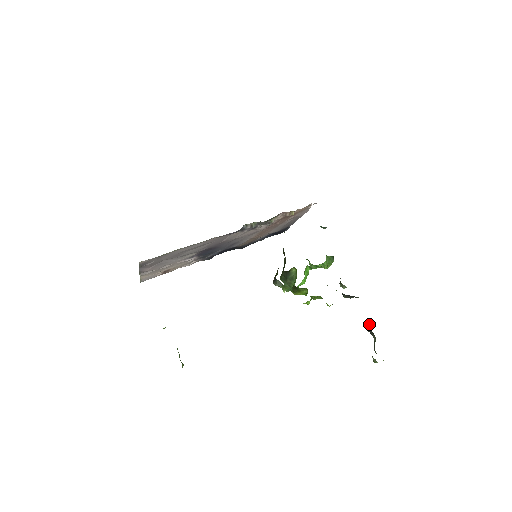
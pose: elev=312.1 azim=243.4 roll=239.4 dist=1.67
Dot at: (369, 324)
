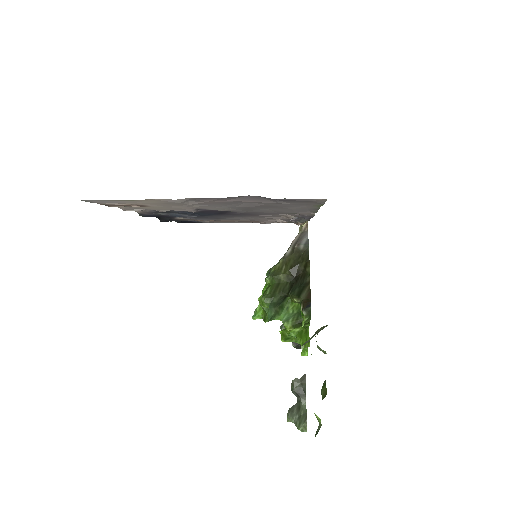
Dot at: (304, 383)
